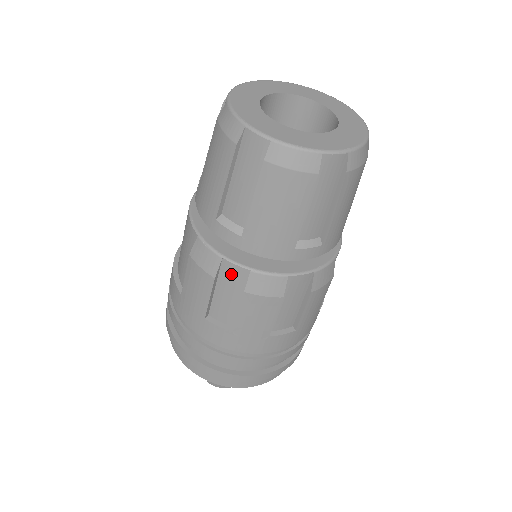
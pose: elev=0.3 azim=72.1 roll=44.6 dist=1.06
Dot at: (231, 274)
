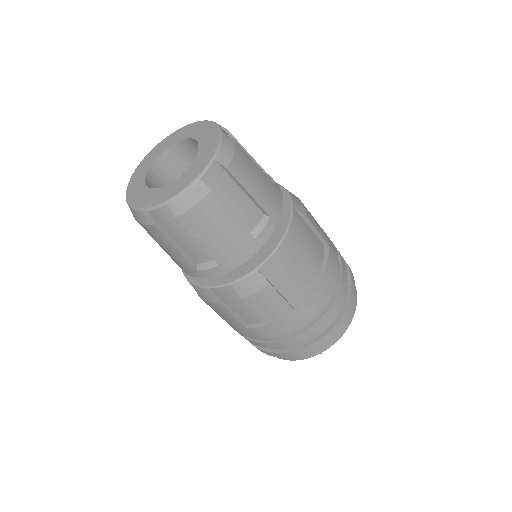
Dot at: occluded
